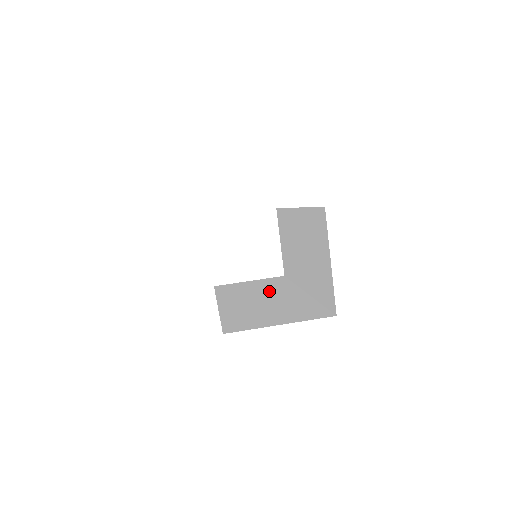
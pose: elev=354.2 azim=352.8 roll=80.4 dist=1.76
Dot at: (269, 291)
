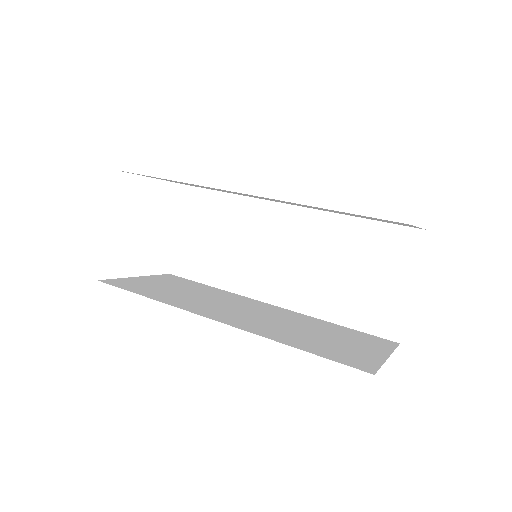
Dot at: (226, 300)
